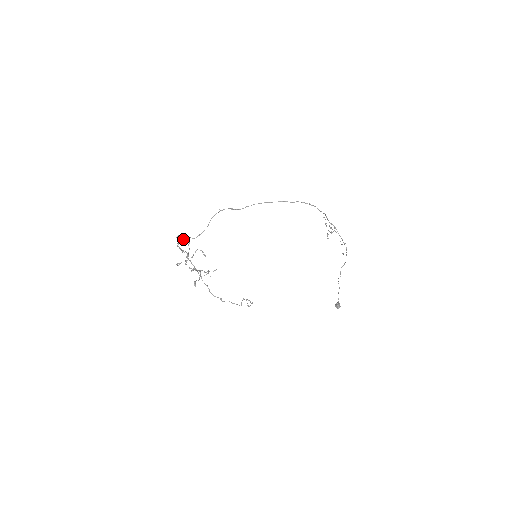
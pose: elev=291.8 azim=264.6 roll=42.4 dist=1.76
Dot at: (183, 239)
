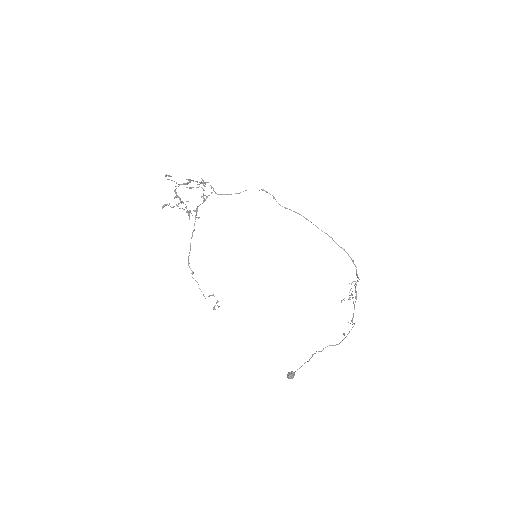
Dot at: (205, 183)
